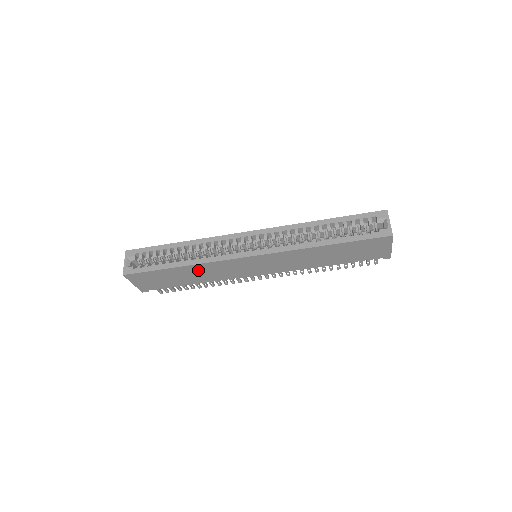
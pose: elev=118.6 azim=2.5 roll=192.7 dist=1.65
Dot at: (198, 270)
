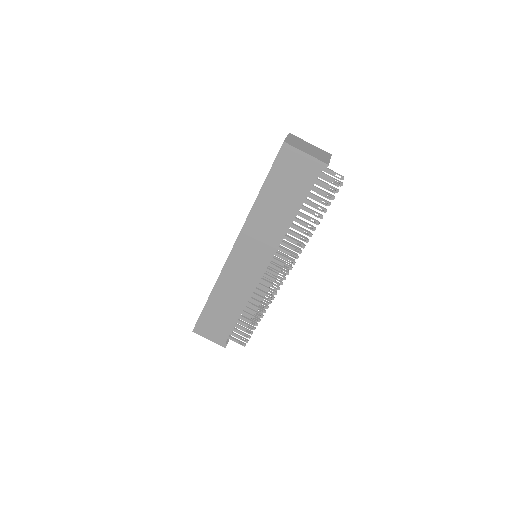
Dot at: (223, 294)
